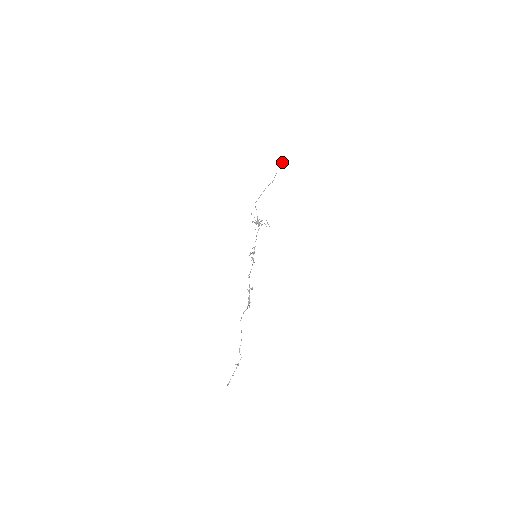
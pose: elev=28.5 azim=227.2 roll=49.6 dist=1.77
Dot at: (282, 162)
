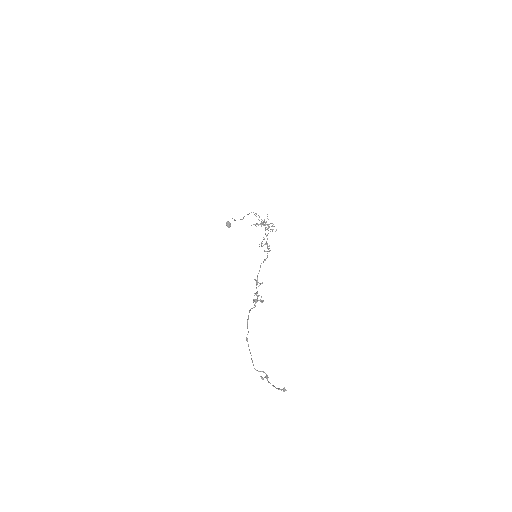
Dot at: (228, 223)
